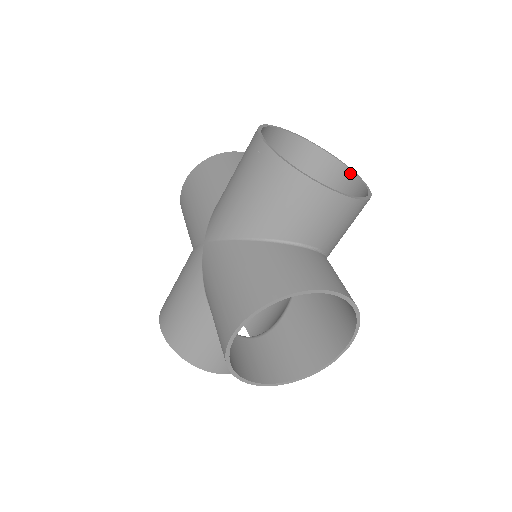
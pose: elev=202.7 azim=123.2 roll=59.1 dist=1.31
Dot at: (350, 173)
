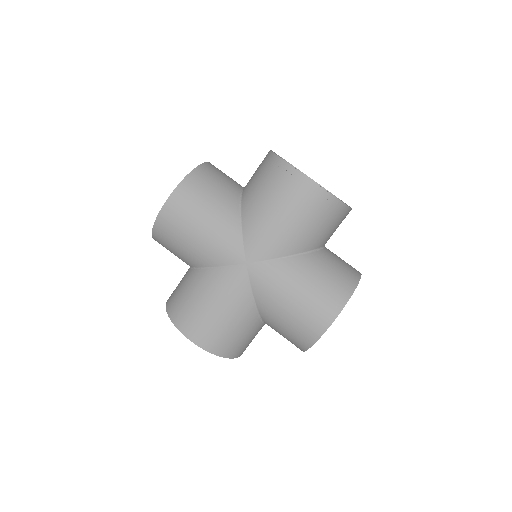
Dot at: occluded
